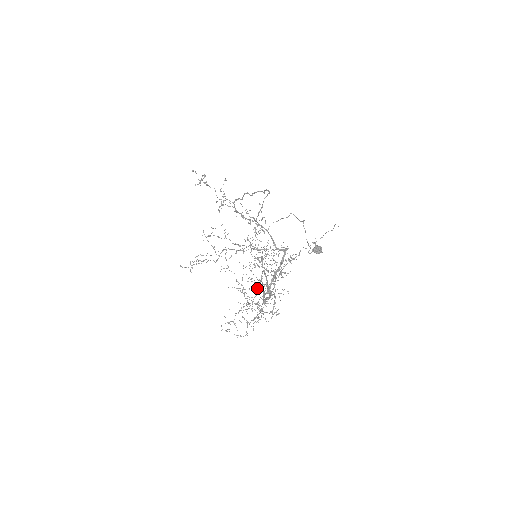
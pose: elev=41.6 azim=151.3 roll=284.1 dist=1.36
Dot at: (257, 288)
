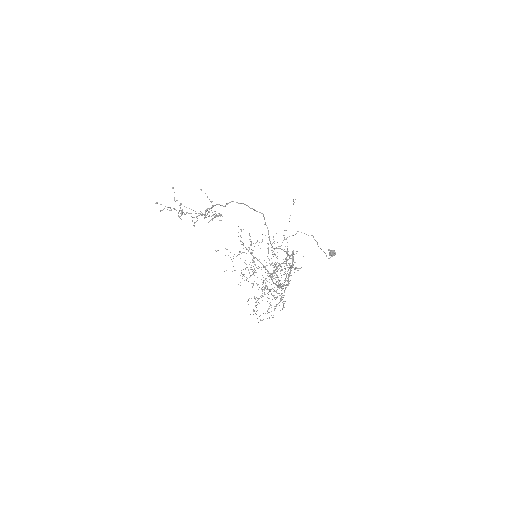
Dot at: (254, 271)
